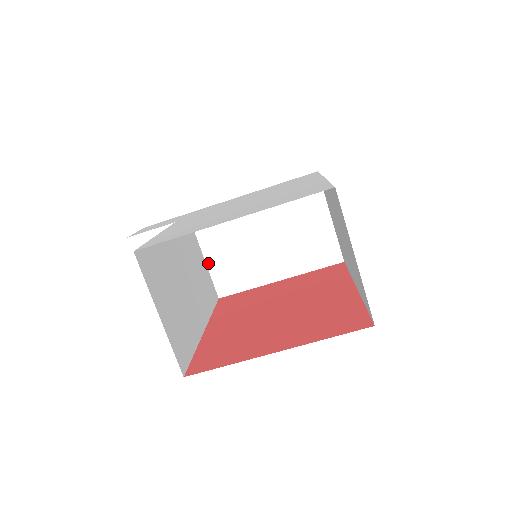
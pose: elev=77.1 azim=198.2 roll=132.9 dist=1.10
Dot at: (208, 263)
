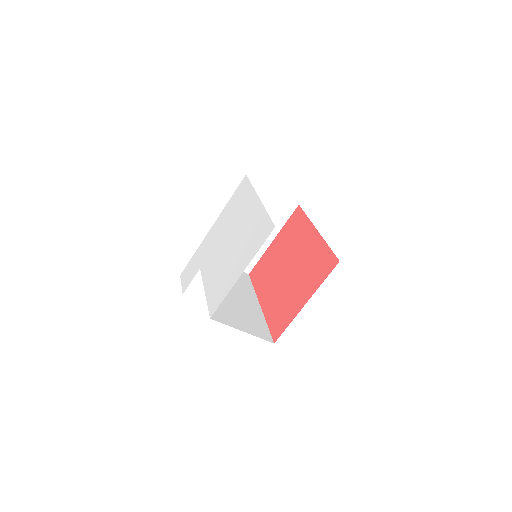
Dot at: occluded
